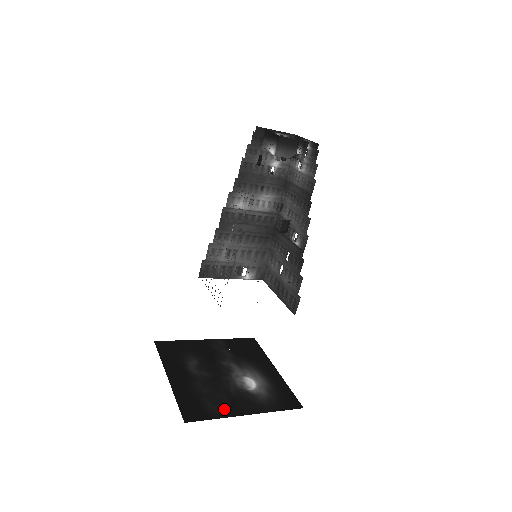
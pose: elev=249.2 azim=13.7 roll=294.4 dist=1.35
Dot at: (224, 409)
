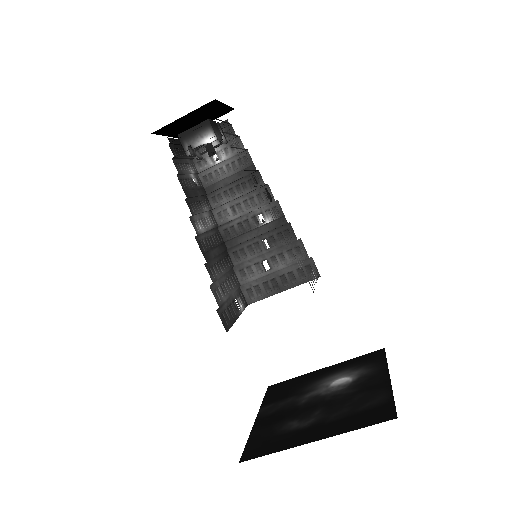
Dot at: (379, 393)
